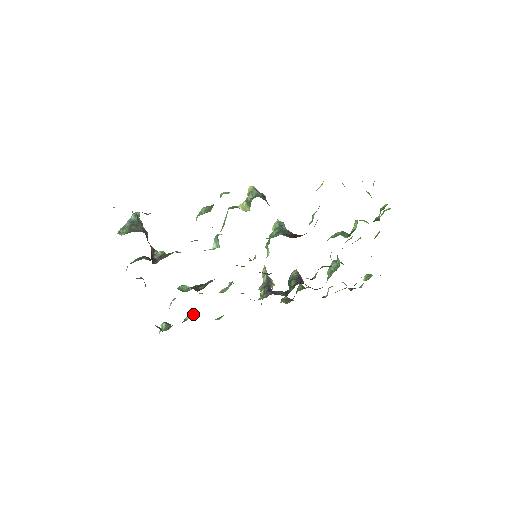
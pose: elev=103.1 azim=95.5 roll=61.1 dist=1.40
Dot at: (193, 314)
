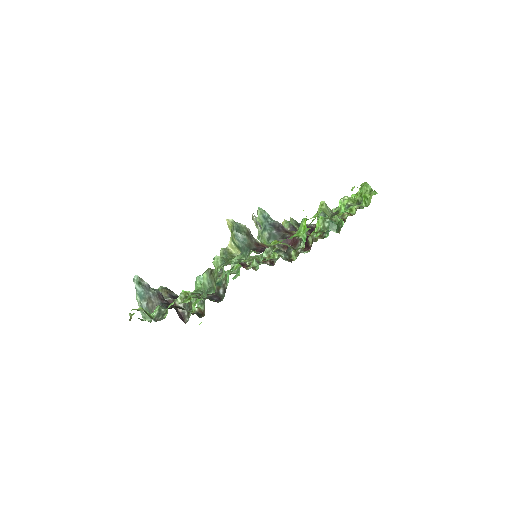
Dot at: occluded
